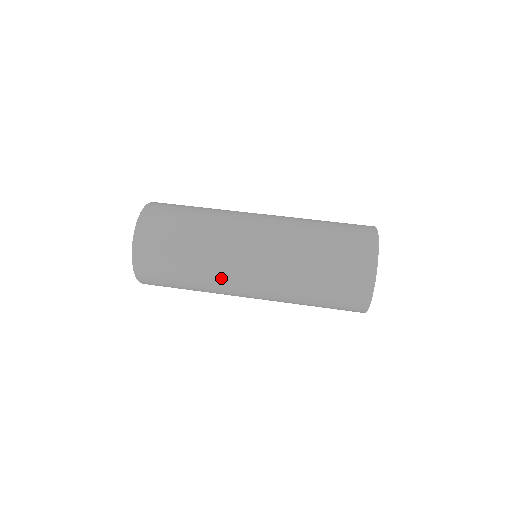
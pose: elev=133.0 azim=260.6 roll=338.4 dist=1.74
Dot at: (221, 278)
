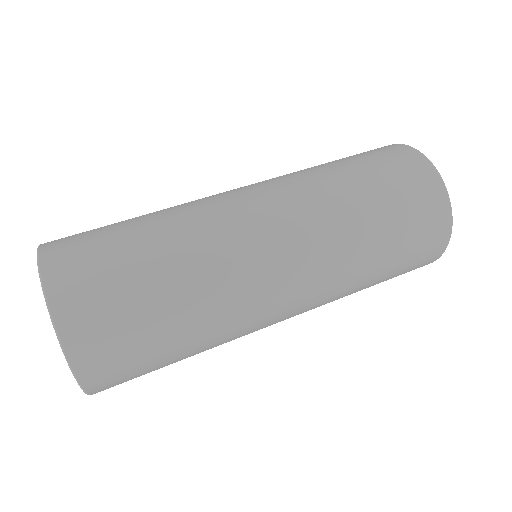
Dot at: (238, 287)
